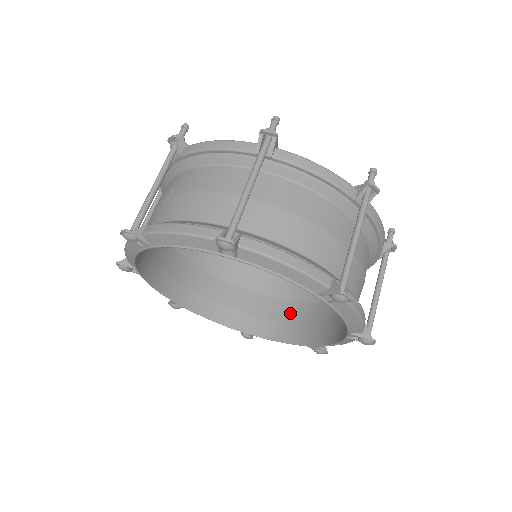
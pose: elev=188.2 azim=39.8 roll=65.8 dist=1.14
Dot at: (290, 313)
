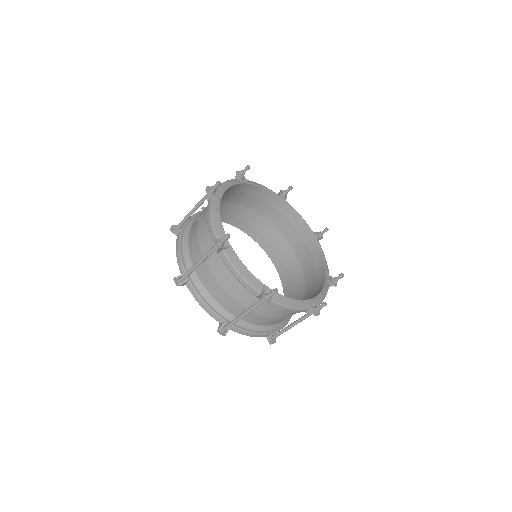
Dot at: (296, 278)
